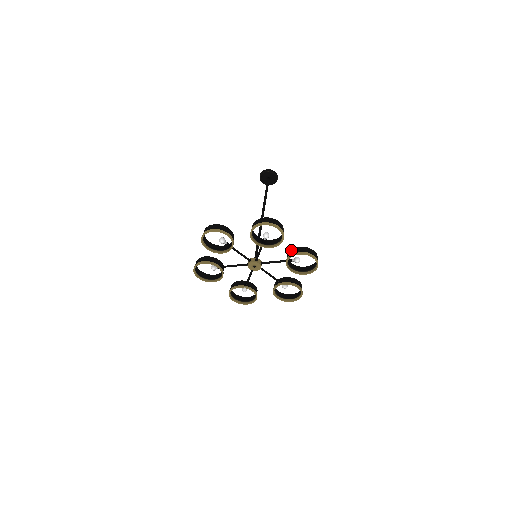
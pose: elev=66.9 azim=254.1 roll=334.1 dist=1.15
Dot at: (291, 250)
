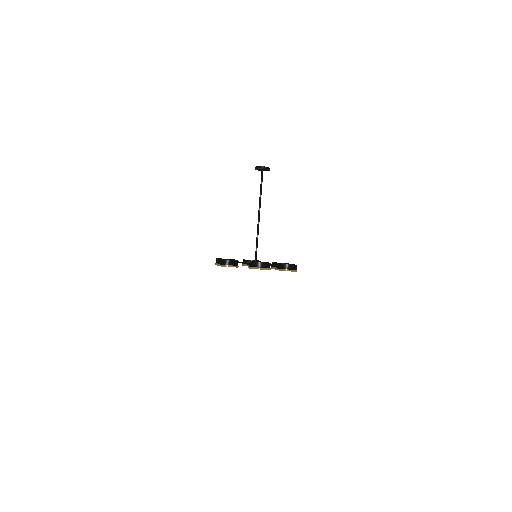
Dot at: (278, 264)
